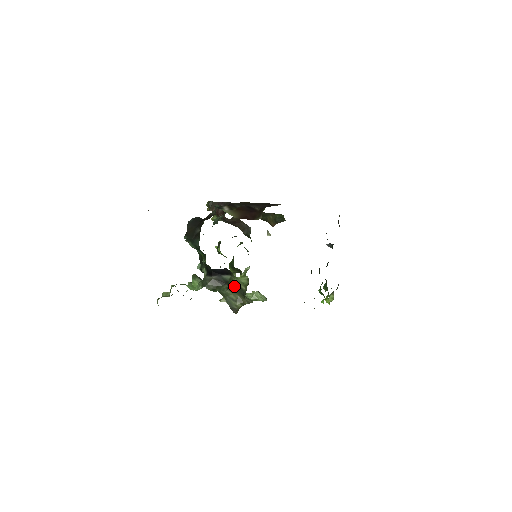
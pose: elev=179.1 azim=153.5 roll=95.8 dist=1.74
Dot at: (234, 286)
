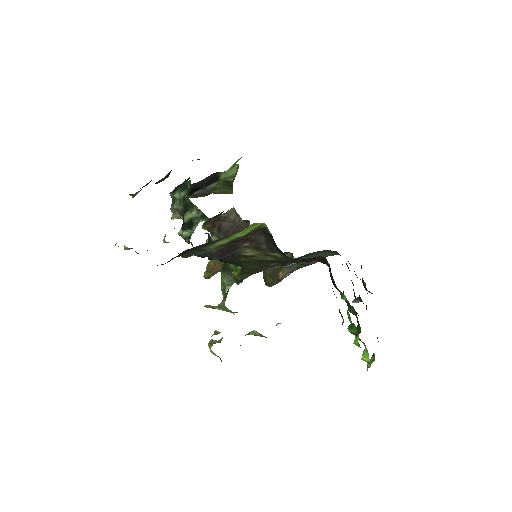
Dot at: (220, 184)
